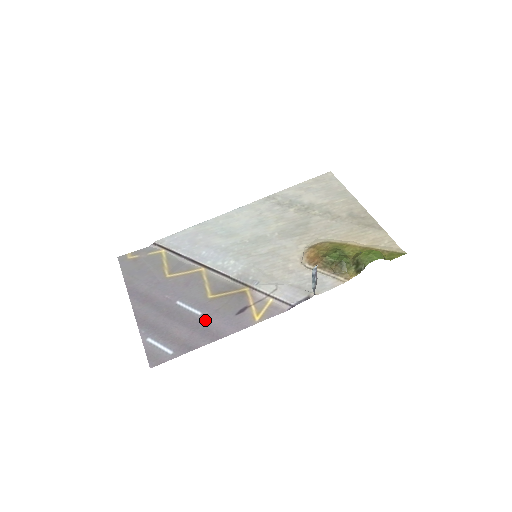
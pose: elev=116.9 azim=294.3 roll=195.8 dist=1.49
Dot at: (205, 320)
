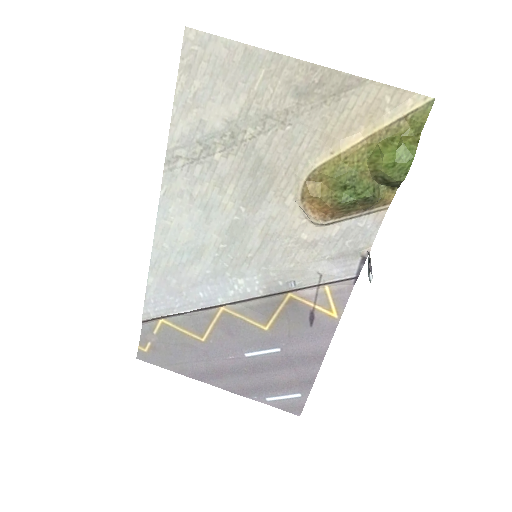
Dot at: (291, 352)
